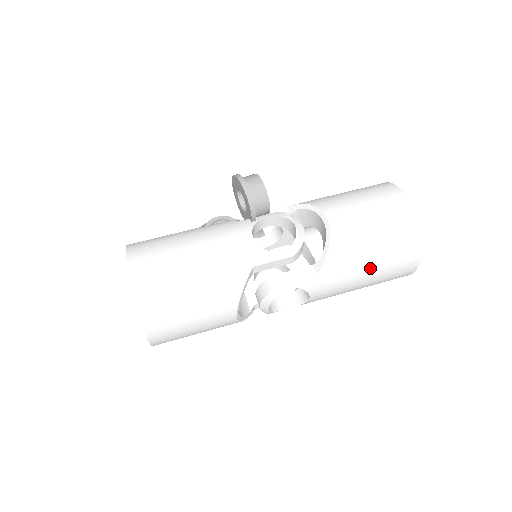
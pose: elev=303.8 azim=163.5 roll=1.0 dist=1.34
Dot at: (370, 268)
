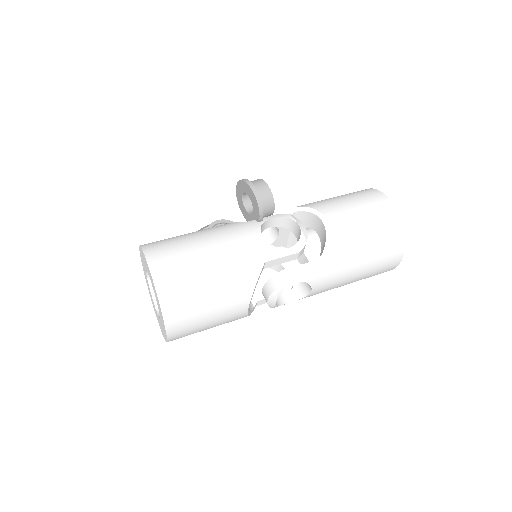
Dot at: (363, 263)
